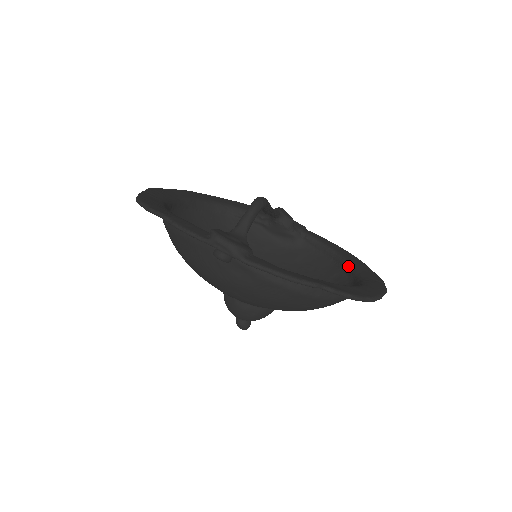
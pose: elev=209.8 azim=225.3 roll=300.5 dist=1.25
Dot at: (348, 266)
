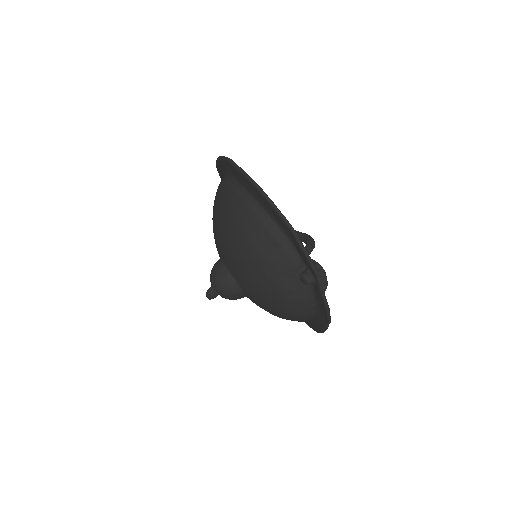
Dot at: occluded
